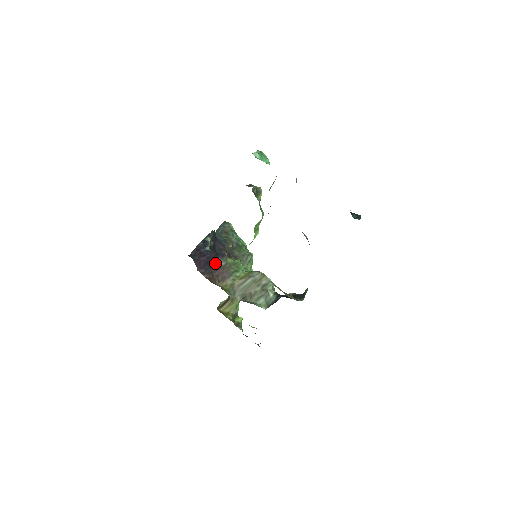
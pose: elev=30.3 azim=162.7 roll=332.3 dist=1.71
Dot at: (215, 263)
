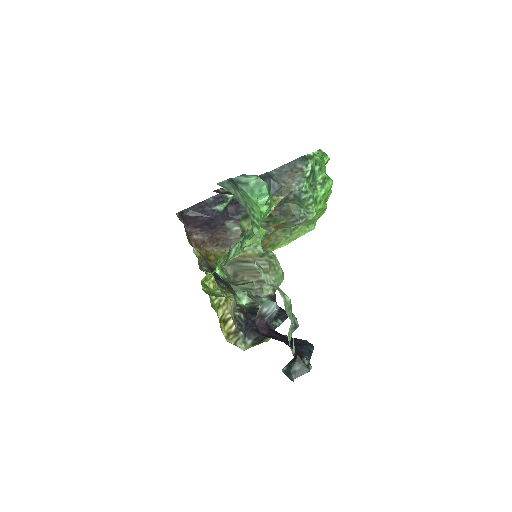
Dot at: (222, 225)
